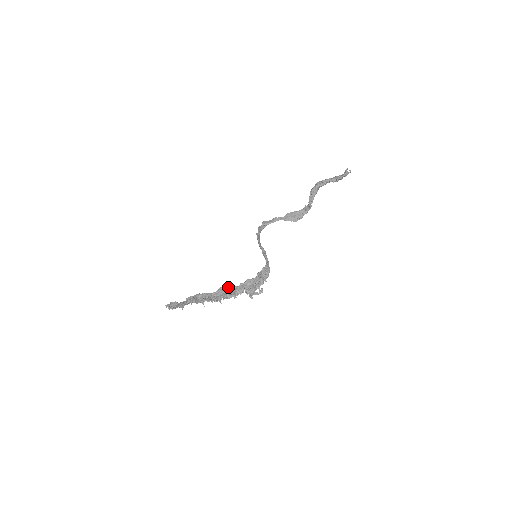
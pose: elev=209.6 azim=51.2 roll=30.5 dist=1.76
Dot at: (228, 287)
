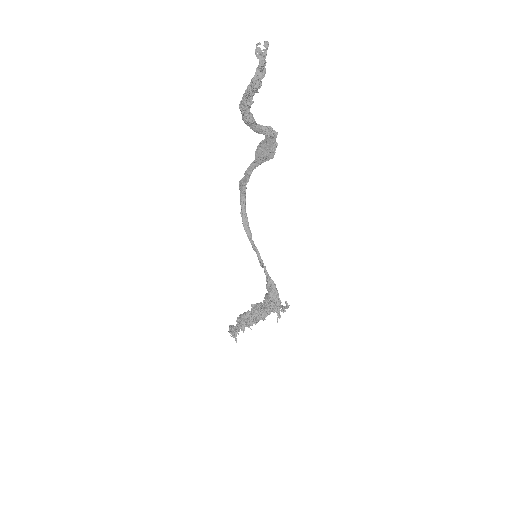
Dot at: (253, 313)
